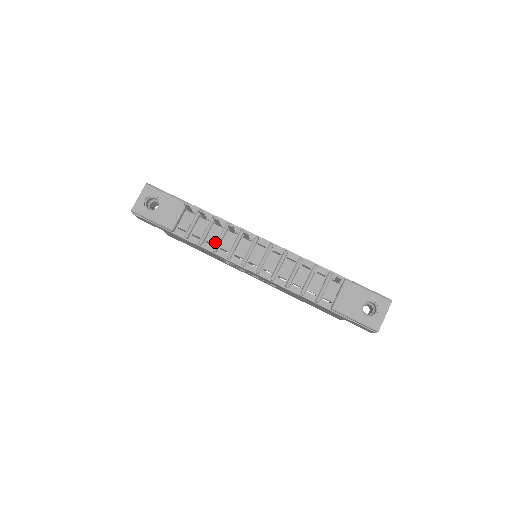
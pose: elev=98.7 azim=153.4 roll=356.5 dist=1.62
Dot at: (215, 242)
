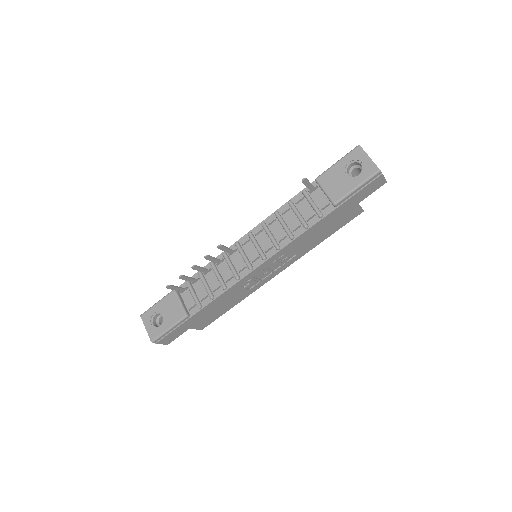
Dot at: (219, 284)
